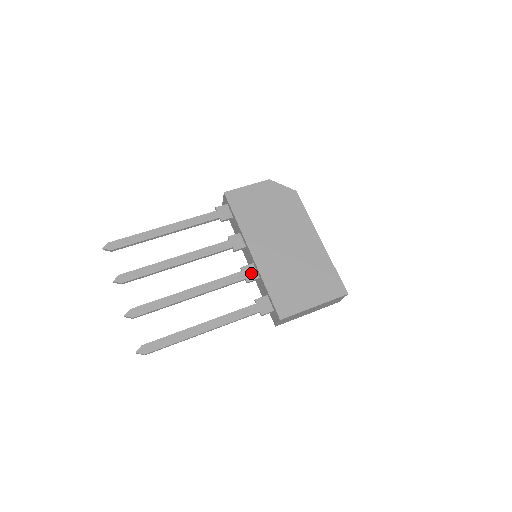
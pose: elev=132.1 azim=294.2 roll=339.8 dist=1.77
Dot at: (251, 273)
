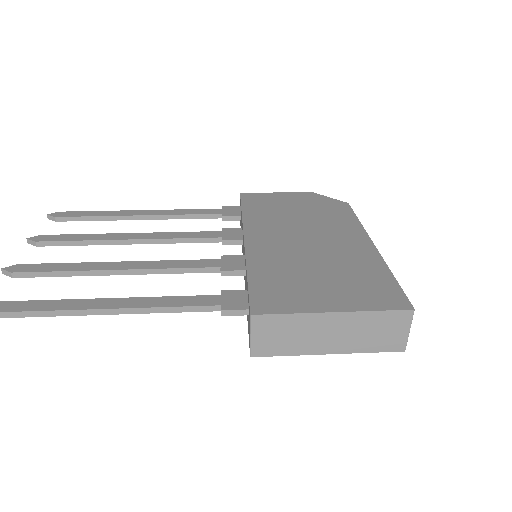
Dot at: (234, 263)
